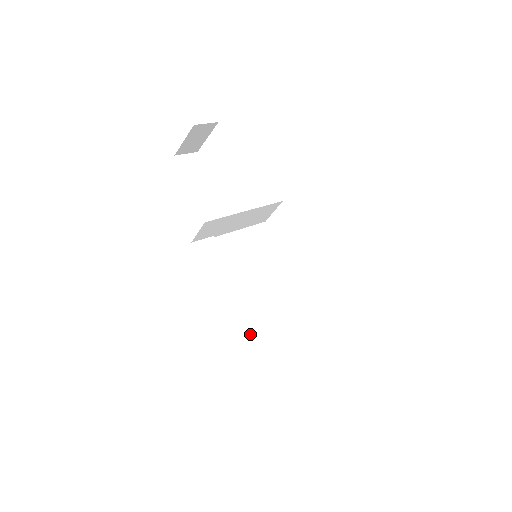
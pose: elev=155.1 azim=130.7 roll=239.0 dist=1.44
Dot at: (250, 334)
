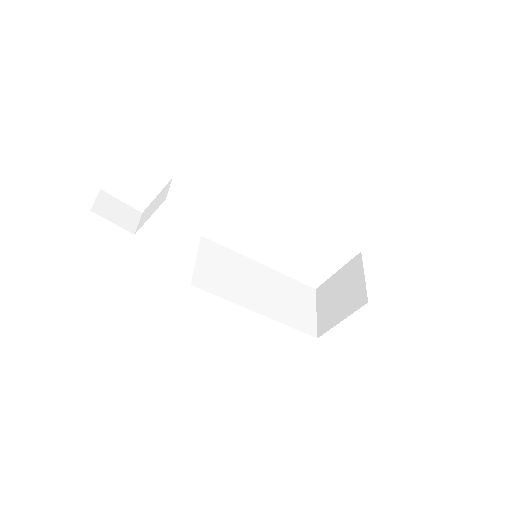
Dot at: (287, 318)
